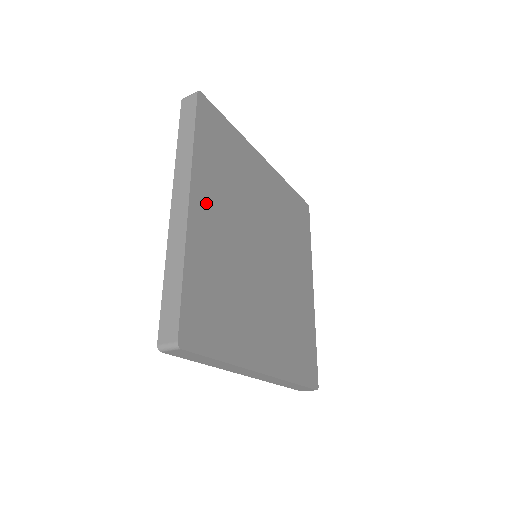
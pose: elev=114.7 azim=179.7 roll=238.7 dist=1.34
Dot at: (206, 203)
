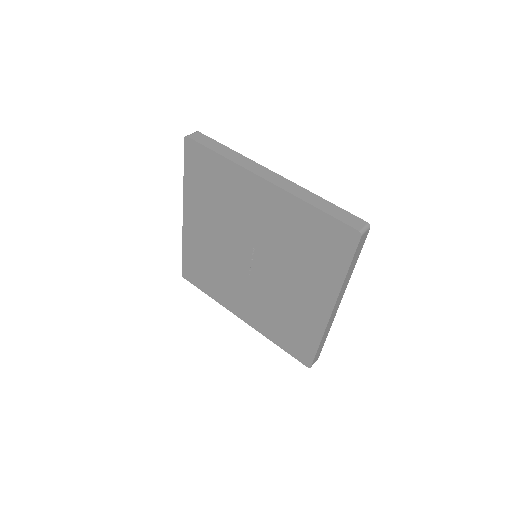
Dot at: occluded
